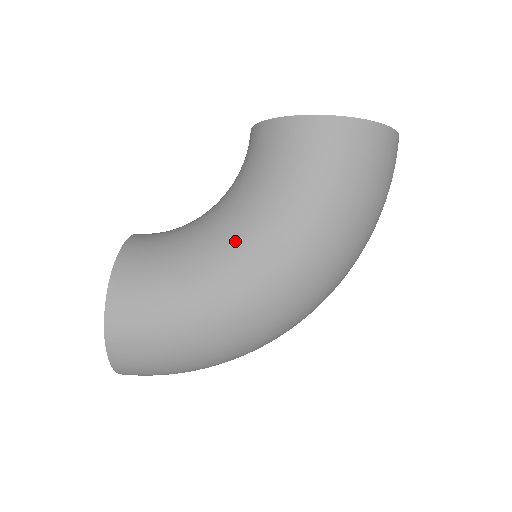
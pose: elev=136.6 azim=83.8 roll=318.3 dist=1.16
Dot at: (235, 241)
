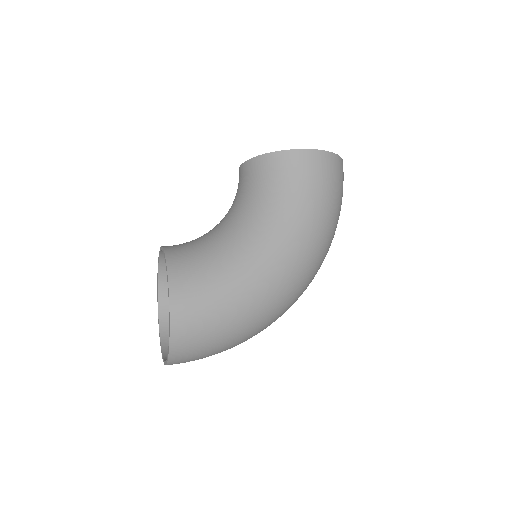
Dot at: (261, 238)
